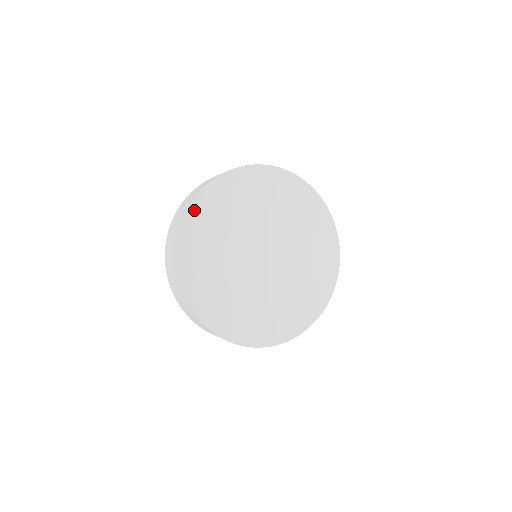
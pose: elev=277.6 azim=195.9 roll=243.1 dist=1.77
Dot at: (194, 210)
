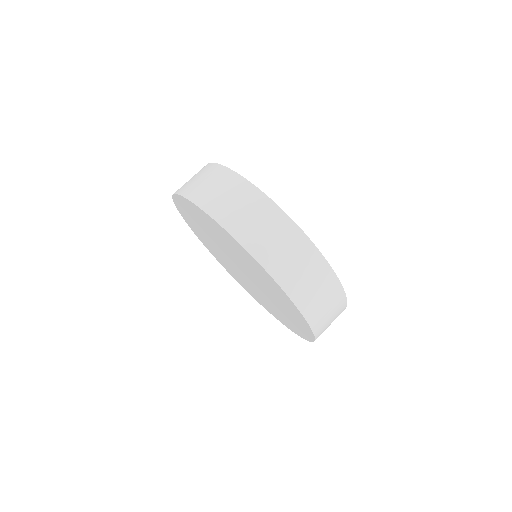
Dot at: occluded
